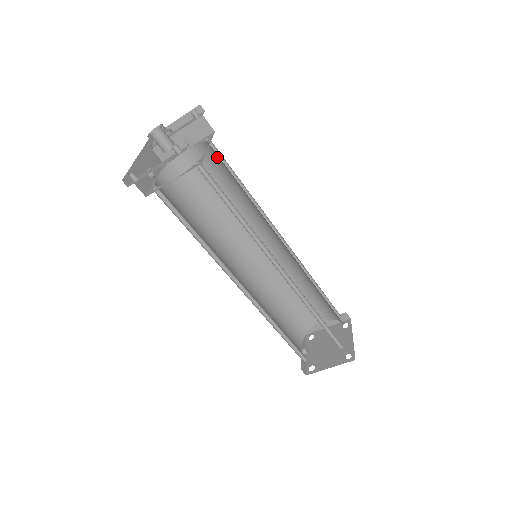
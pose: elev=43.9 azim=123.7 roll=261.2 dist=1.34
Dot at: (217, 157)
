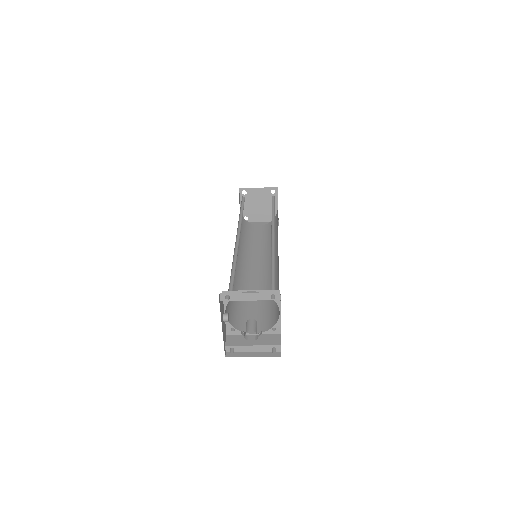
Dot at: (273, 289)
